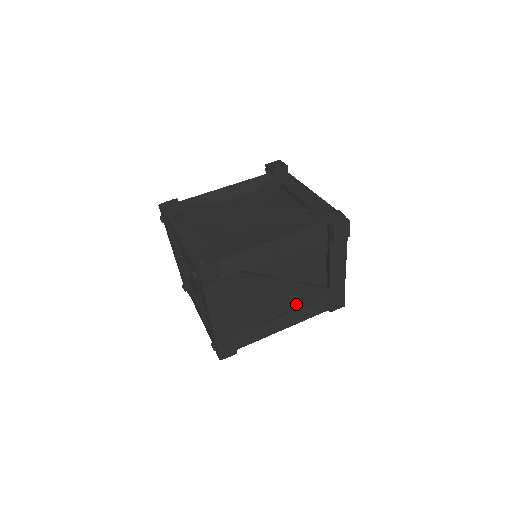
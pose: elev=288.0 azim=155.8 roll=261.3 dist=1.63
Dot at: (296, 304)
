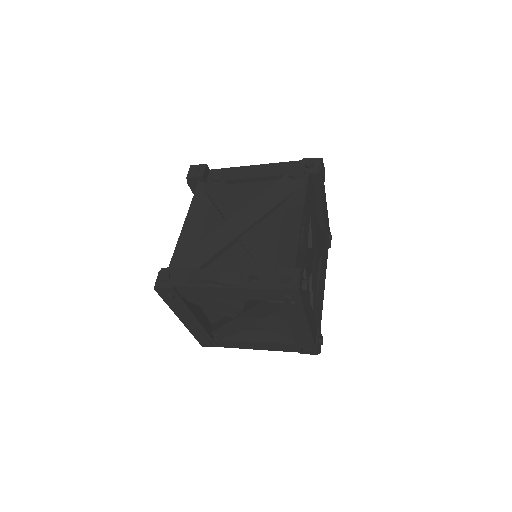
Dot at: occluded
